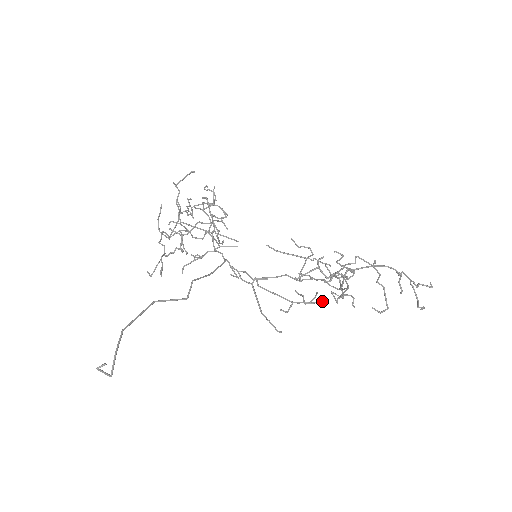
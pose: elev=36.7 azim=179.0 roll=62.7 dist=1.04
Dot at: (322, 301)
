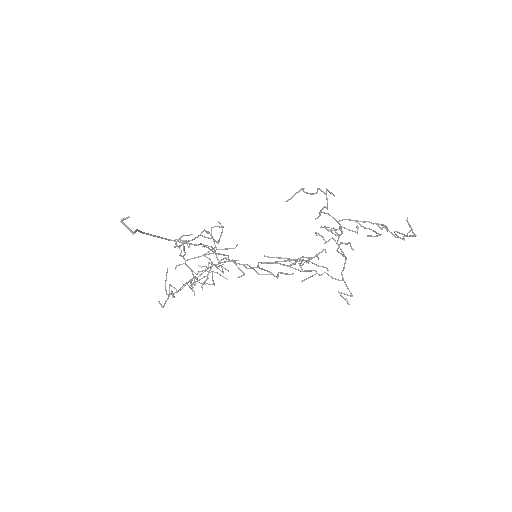
Dot at: (322, 250)
